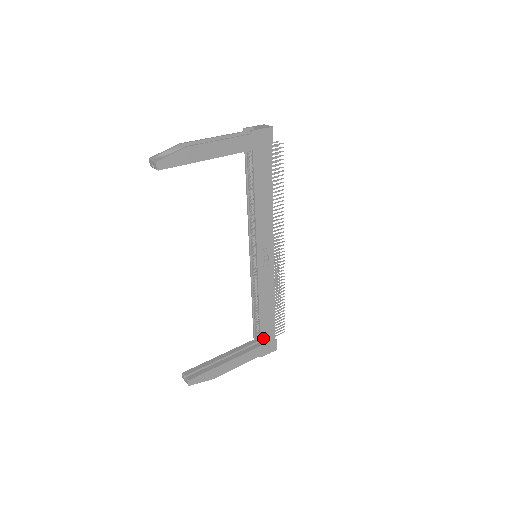
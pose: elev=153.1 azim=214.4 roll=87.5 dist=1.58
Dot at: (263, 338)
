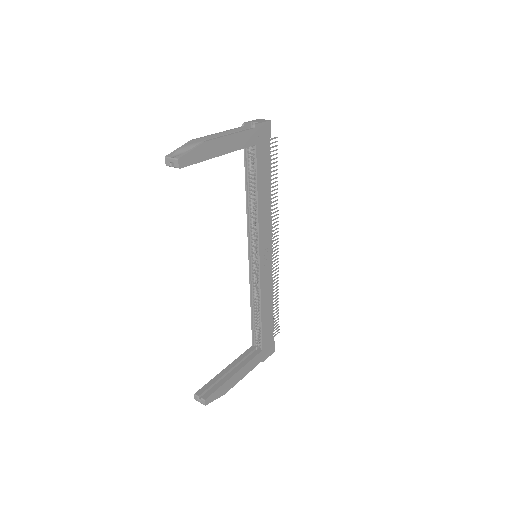
Dot at: (264, 341)
